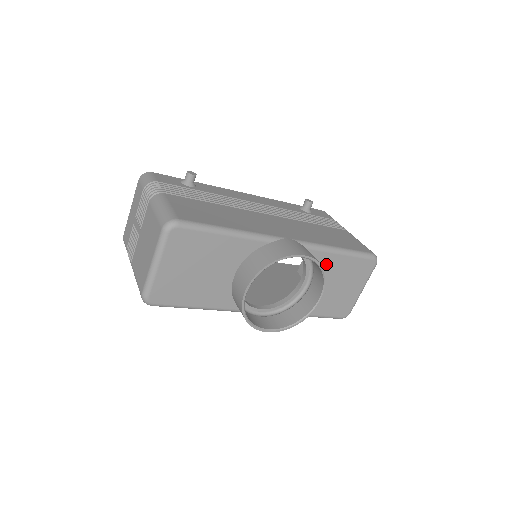
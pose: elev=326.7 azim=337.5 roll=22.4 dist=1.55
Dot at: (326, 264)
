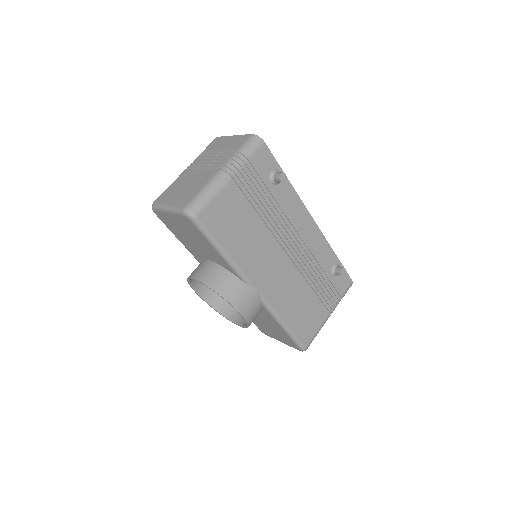
Dot at: (269, 318)
